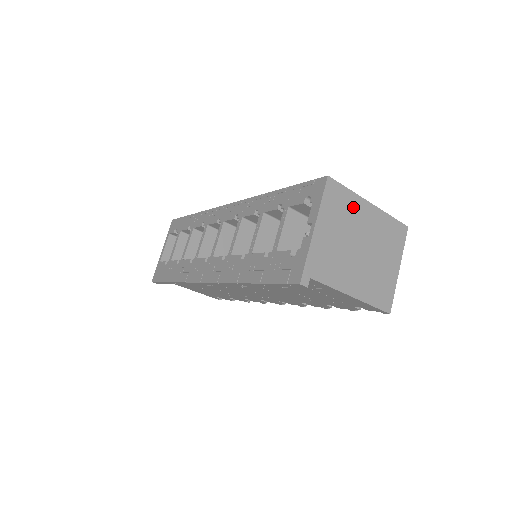
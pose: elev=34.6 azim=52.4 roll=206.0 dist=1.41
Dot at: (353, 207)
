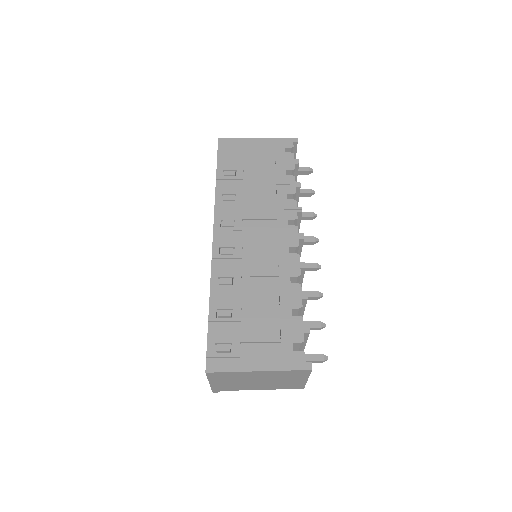
Dot at: (240, 375)
